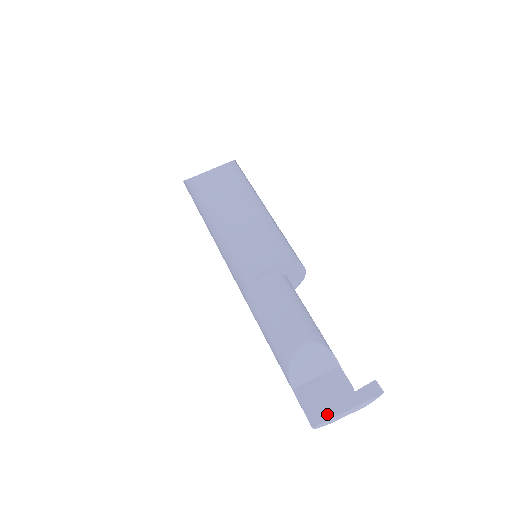
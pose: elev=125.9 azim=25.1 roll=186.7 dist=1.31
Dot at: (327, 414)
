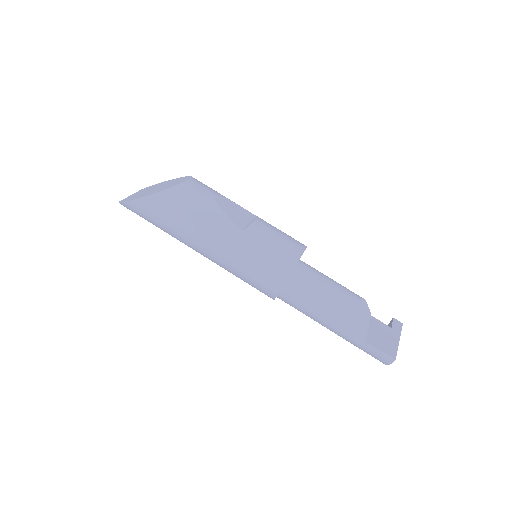
Dot at: (394, 348)
